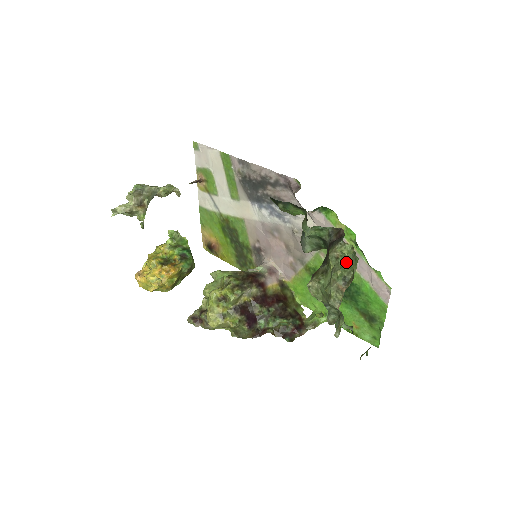
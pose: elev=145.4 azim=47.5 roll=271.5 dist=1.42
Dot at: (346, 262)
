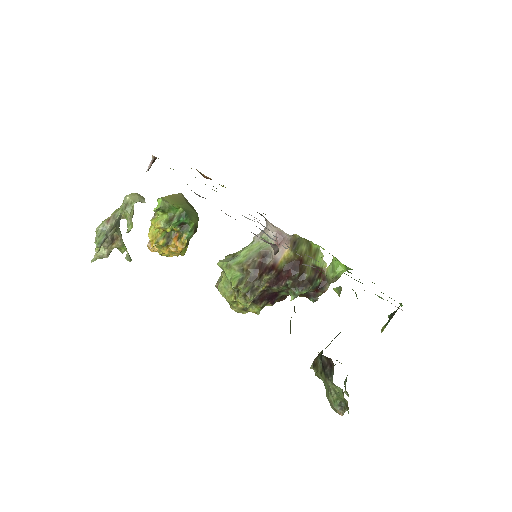
Dot at: (339, 395)
